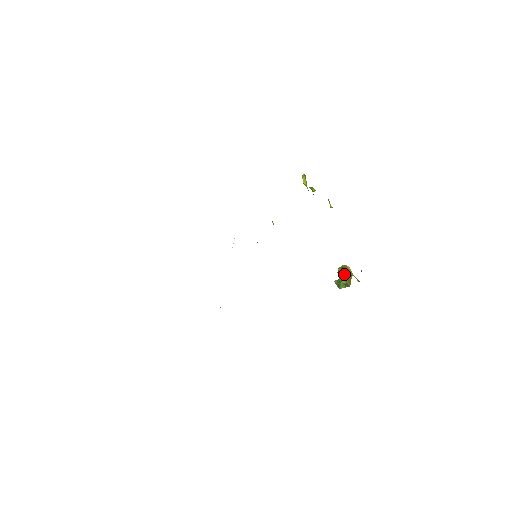
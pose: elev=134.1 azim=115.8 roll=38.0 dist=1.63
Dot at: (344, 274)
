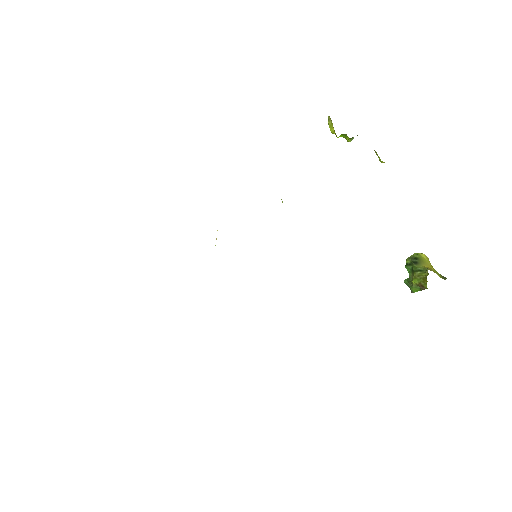
Dot at: (415, 269)
